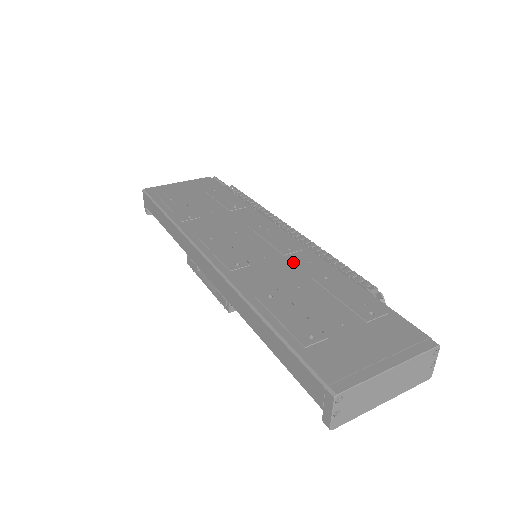
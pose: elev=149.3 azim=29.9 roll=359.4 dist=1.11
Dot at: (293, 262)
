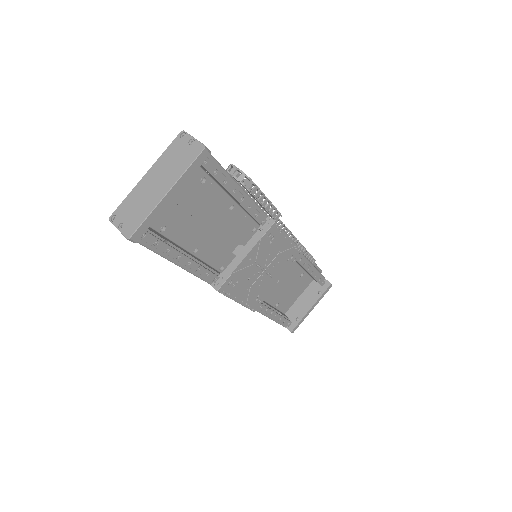
Dot at: occluded
